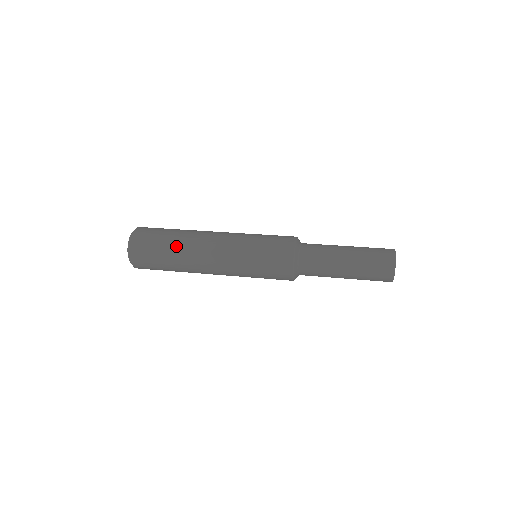
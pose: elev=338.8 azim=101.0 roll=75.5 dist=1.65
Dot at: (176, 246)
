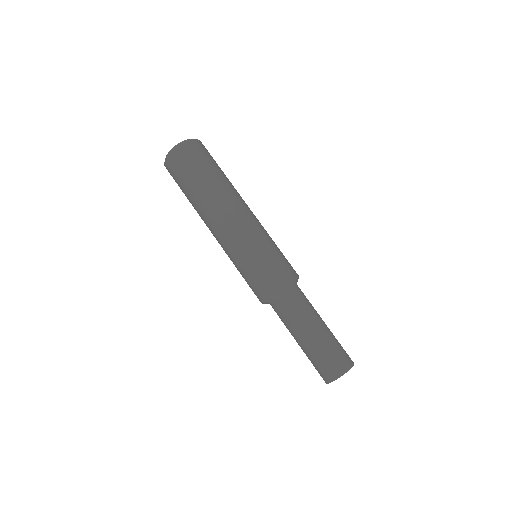
Dot at: (198, 194)
